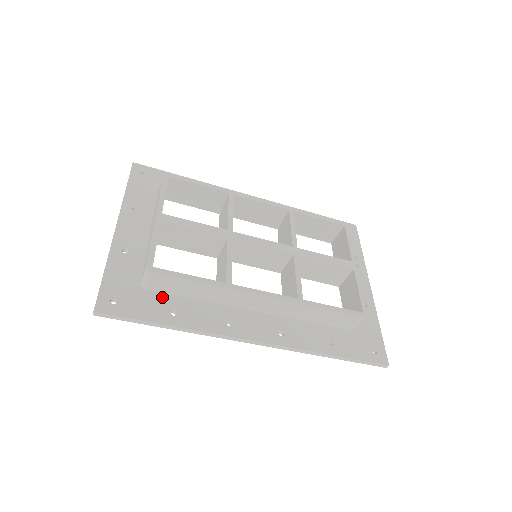
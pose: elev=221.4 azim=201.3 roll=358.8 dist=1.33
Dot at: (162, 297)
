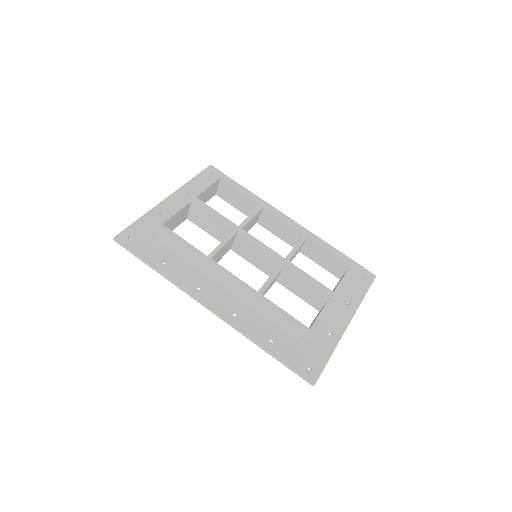
Dot at: (164, 250)
